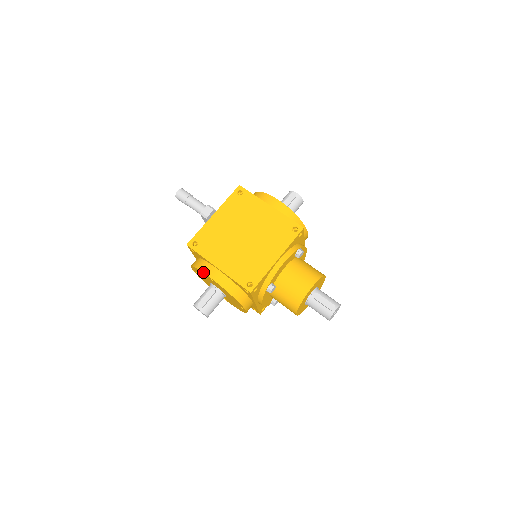
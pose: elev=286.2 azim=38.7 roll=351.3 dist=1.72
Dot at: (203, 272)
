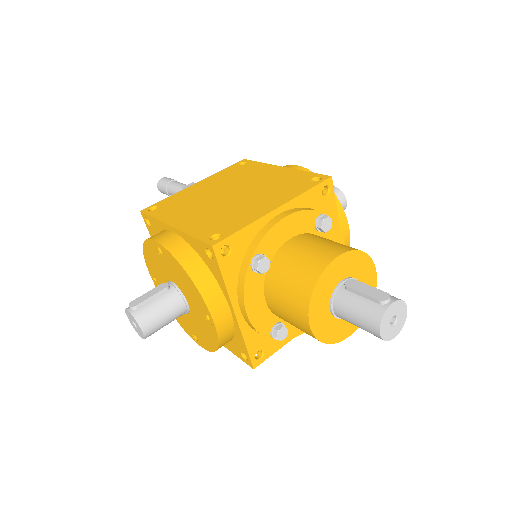
Dot at: (149, 238)
